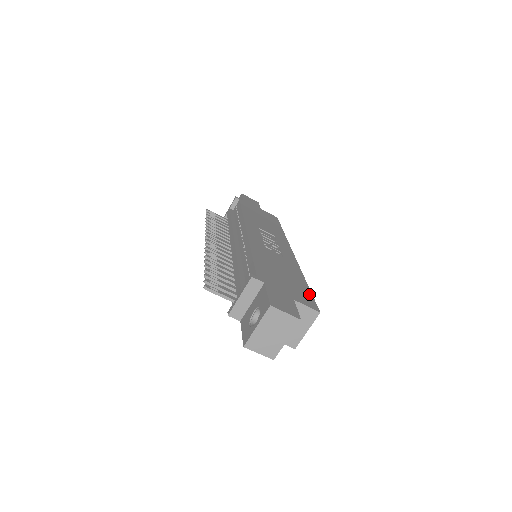
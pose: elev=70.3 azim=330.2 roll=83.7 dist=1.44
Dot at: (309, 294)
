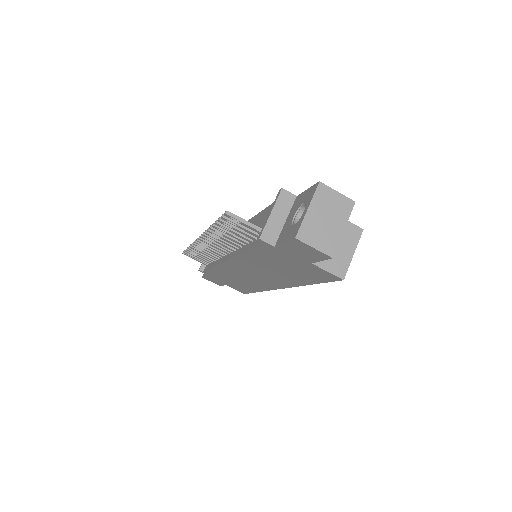
Dot at: occluded
